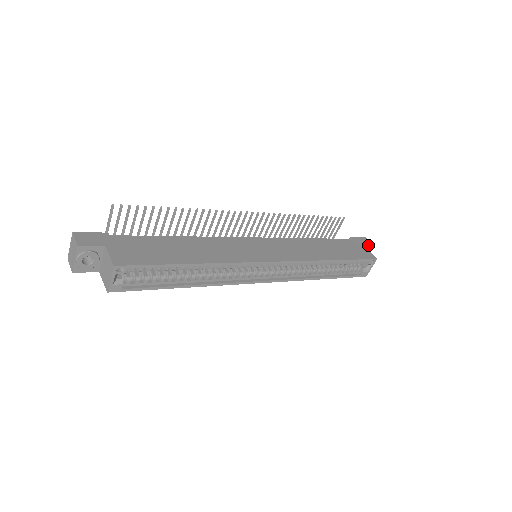
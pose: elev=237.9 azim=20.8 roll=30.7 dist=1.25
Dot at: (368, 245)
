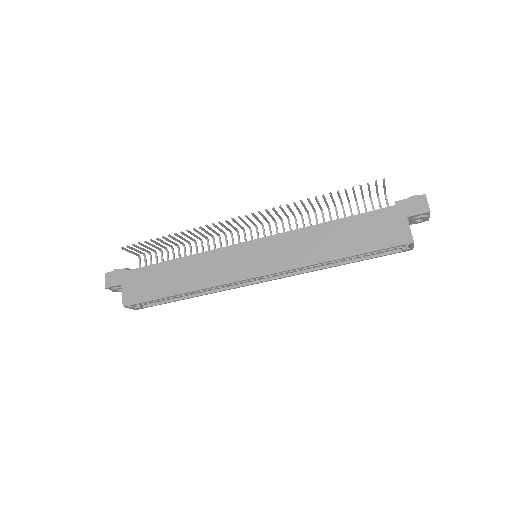
Dot at: (417, 213)
